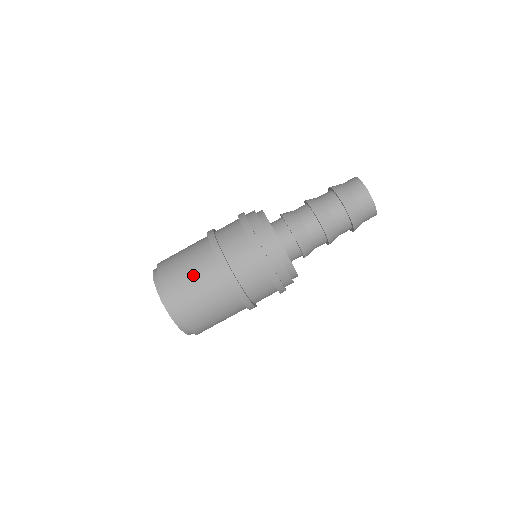
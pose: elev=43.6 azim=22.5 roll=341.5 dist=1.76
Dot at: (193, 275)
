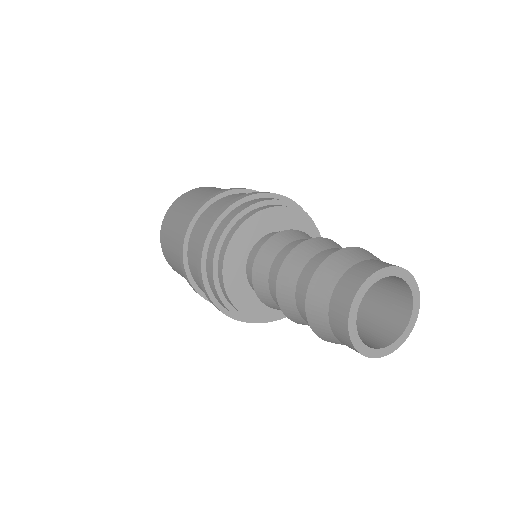
Dot at: (175, 262)
